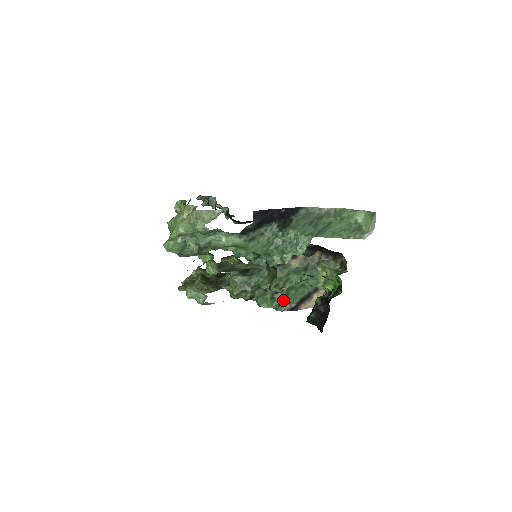
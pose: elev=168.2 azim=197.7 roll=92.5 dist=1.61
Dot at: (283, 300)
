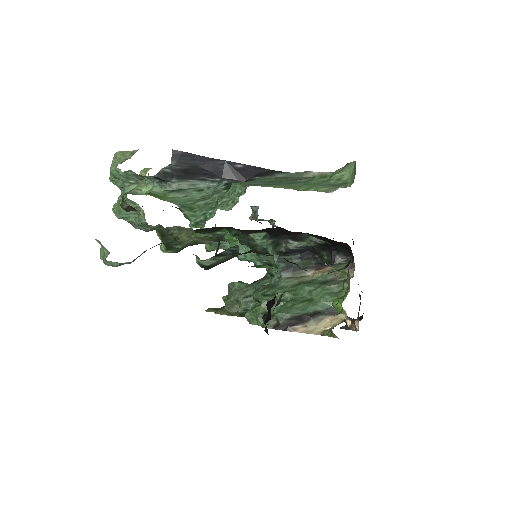
Dot at: occluded
